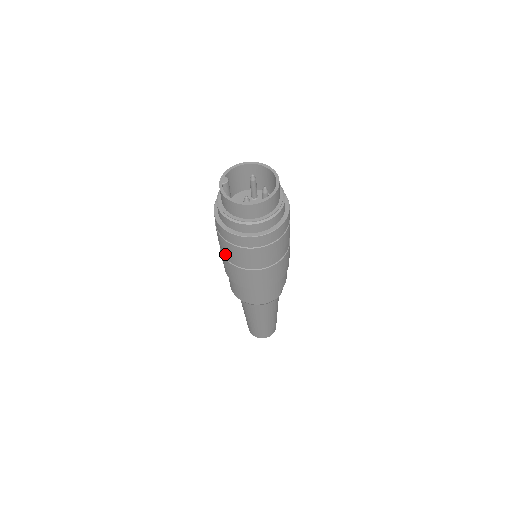
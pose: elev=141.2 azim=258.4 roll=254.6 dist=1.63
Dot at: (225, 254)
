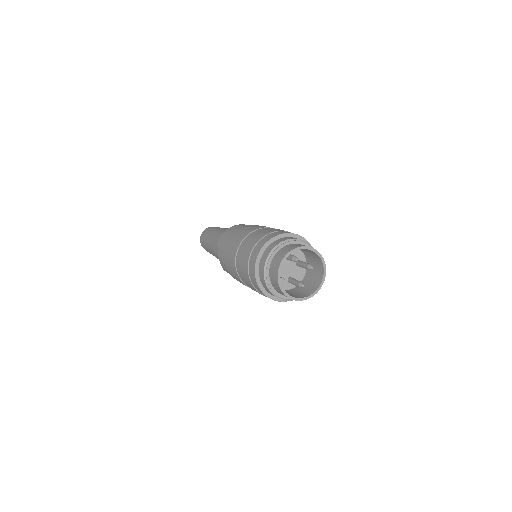
Dot at: occluded
